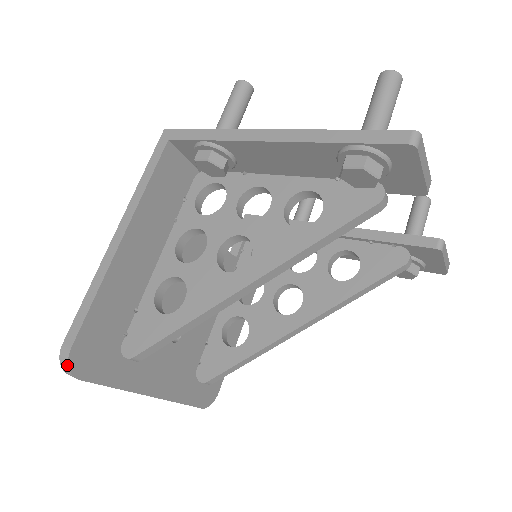
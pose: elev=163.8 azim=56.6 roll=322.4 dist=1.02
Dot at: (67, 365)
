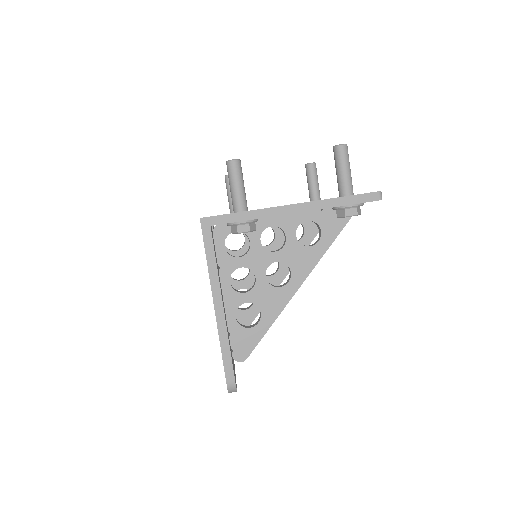
Dot at: (235, 389)
